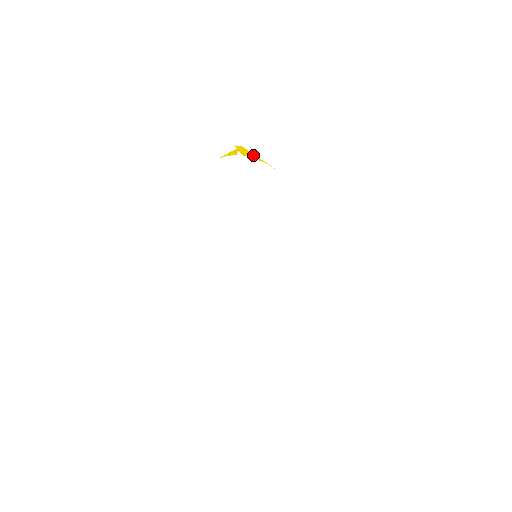
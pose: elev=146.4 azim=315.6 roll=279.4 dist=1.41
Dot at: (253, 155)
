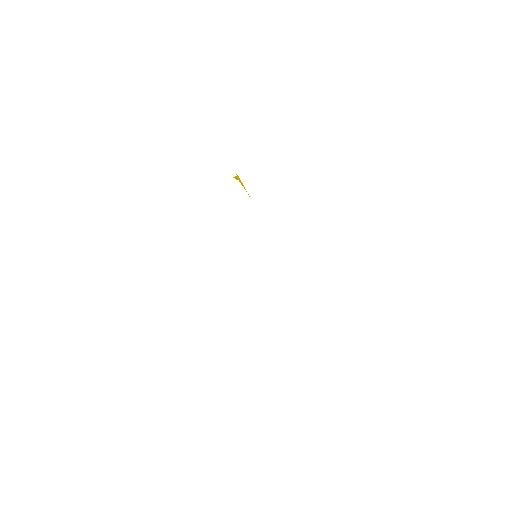
Dot at: (243, 185)
